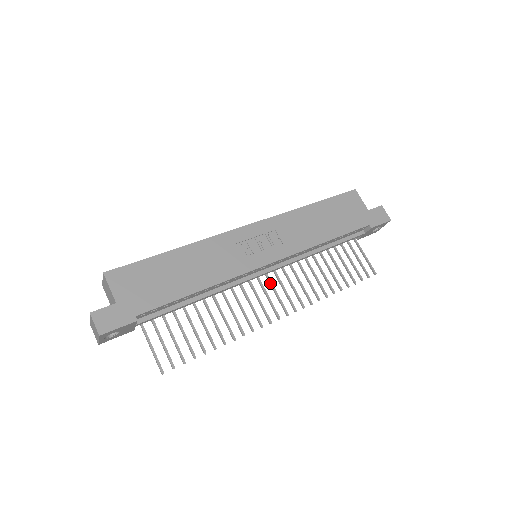
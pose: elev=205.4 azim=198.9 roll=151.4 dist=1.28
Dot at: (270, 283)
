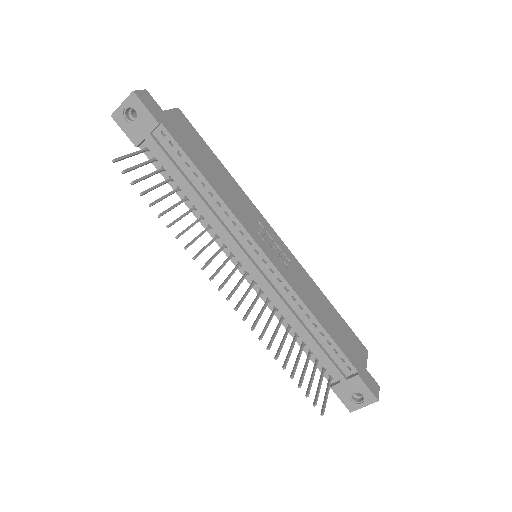
Dot at: (242, 278)
